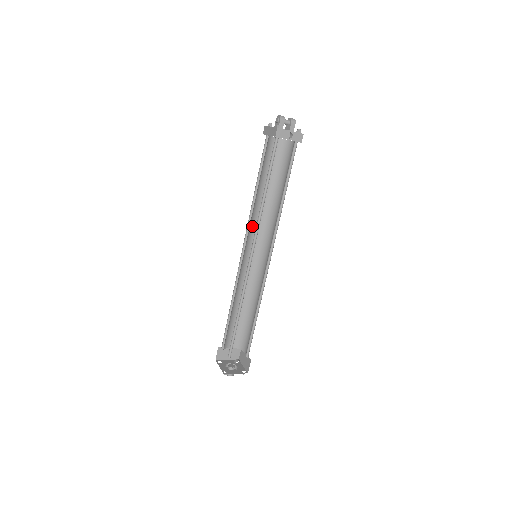
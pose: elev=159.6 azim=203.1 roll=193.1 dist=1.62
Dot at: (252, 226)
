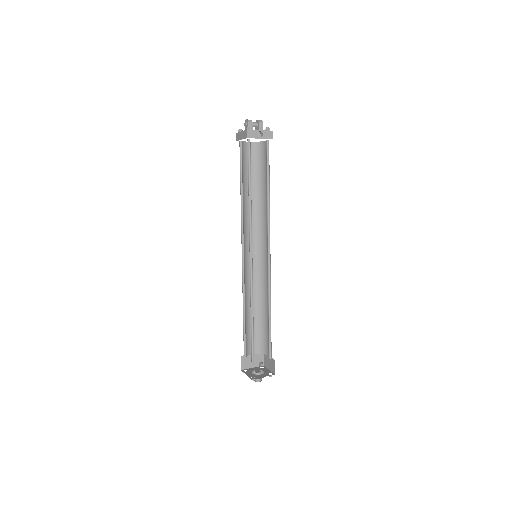
Dot at: (246, 229)
